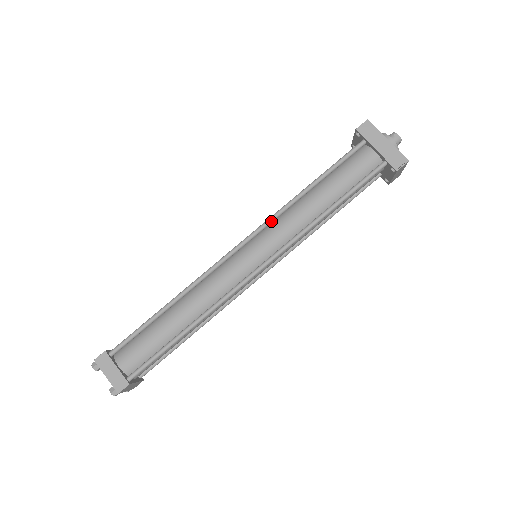
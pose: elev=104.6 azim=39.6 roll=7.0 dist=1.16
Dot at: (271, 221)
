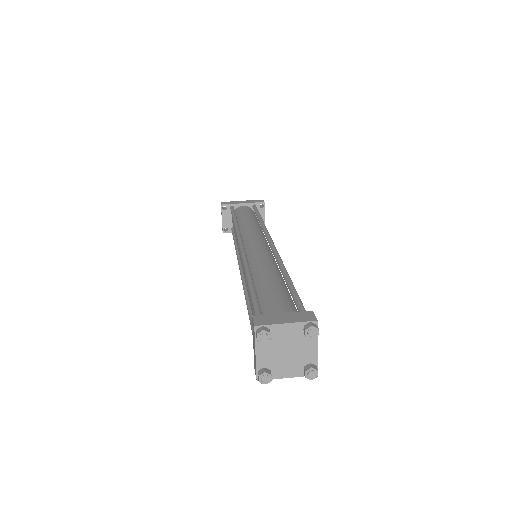
Dot at: (239, 232)
